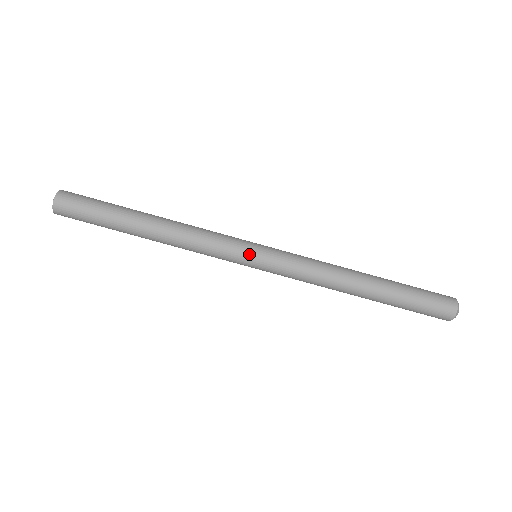
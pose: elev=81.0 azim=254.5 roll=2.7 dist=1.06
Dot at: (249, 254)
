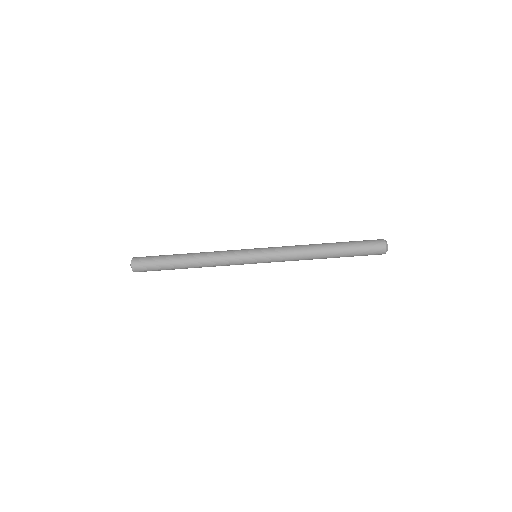
Dot at: occluded
